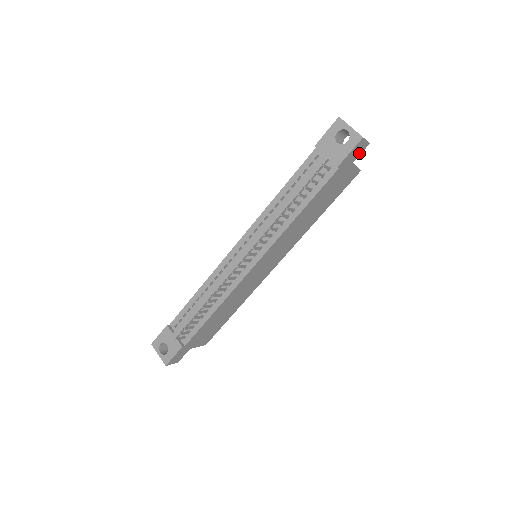
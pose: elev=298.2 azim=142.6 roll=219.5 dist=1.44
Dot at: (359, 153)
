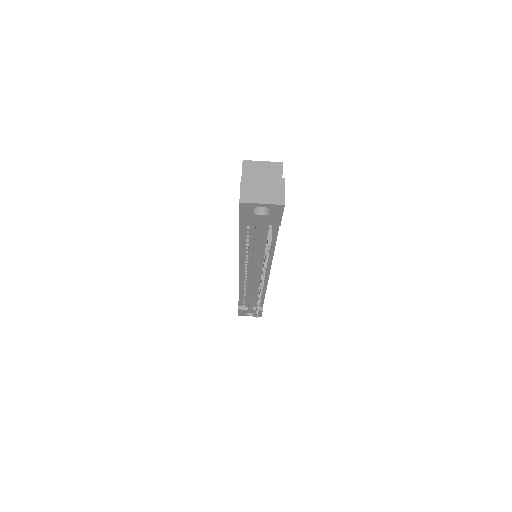
Dot at: occluded
